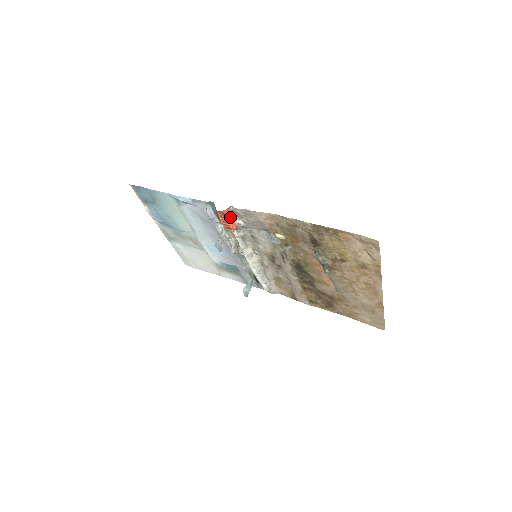
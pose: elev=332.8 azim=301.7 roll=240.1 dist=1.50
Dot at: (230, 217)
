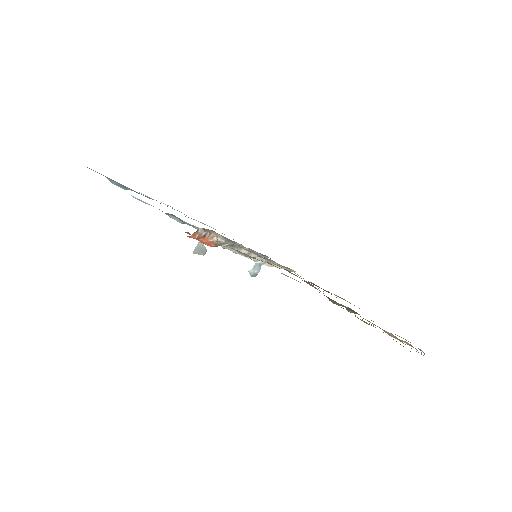
Dot at: (201, 238)
